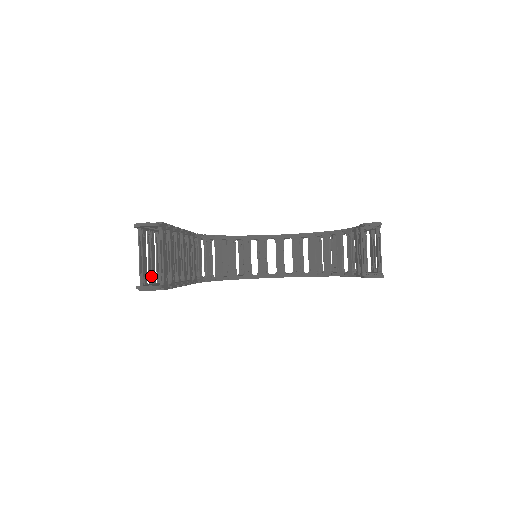
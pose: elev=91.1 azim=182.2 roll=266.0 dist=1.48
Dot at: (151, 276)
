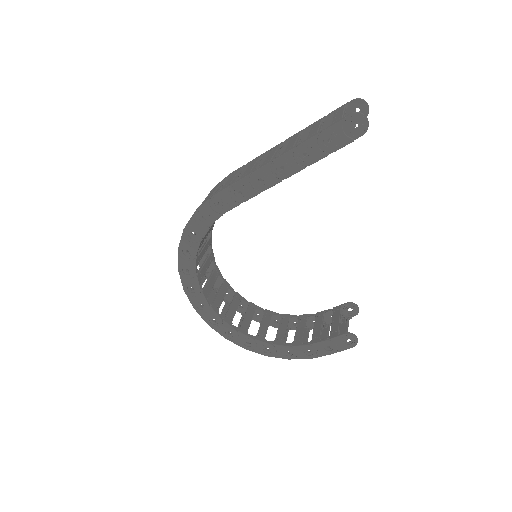
Dot at: occluded
